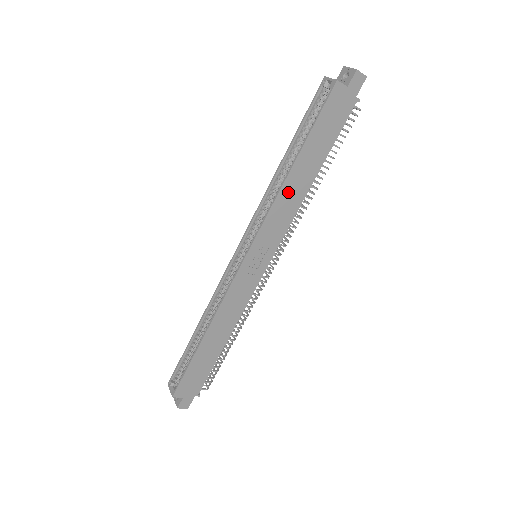
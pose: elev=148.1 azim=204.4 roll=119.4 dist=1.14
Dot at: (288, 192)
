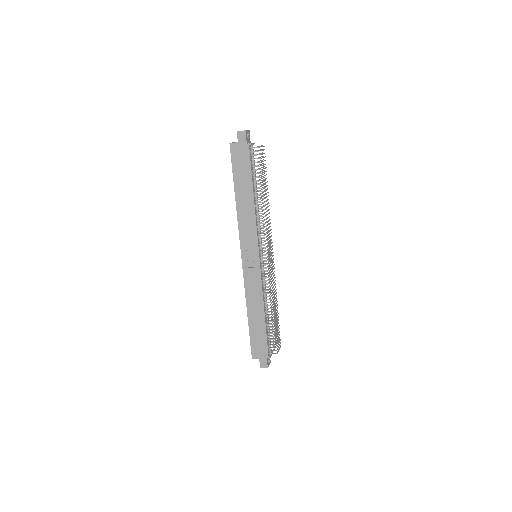
Dot at: (242, 212)
